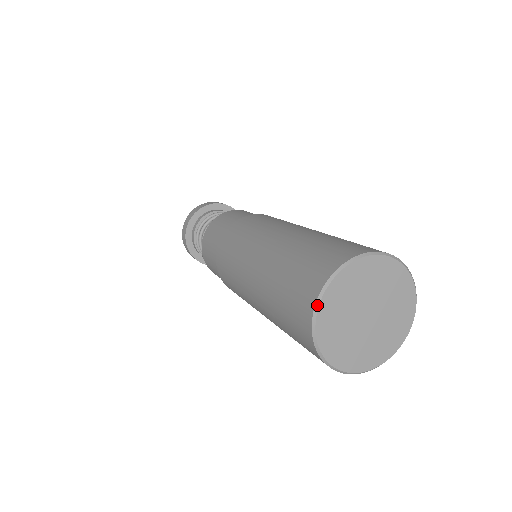
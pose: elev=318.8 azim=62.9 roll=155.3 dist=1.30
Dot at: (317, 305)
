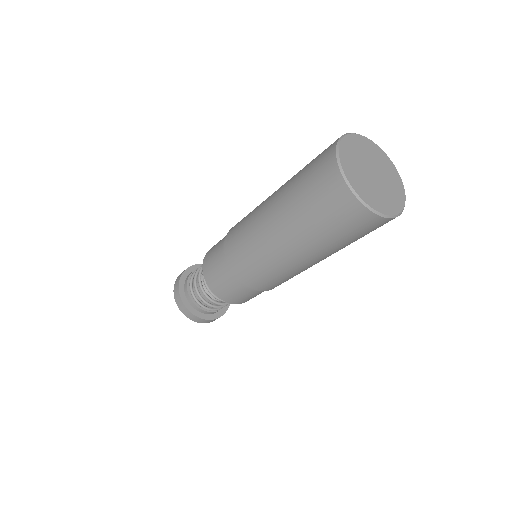
Dot at: (337, 148)
